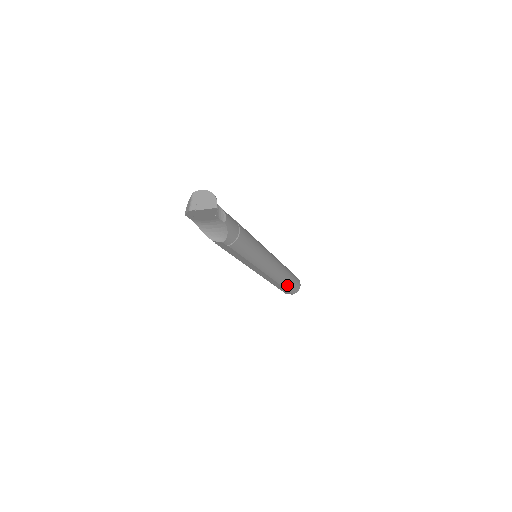
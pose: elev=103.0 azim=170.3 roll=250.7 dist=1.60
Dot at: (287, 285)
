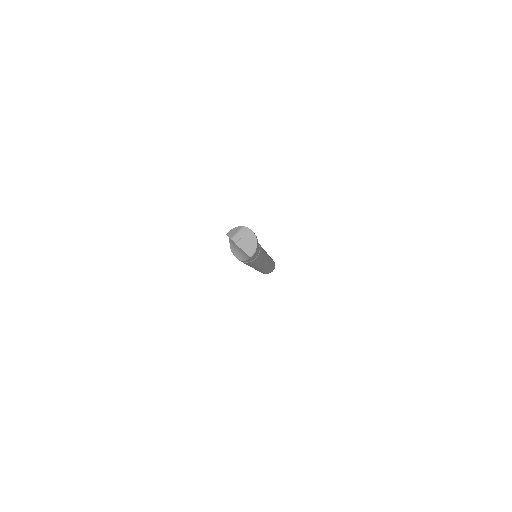
Dot at: (263, 272)
